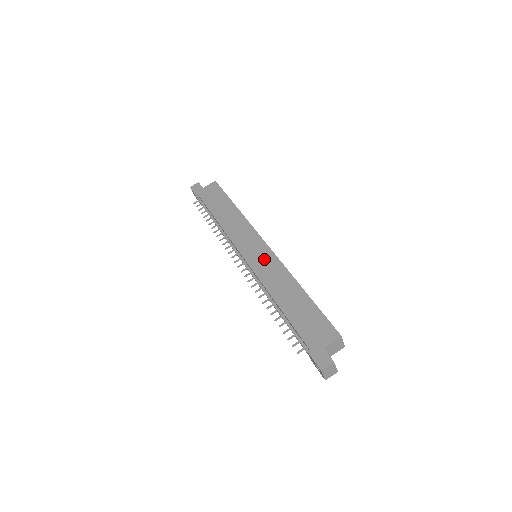
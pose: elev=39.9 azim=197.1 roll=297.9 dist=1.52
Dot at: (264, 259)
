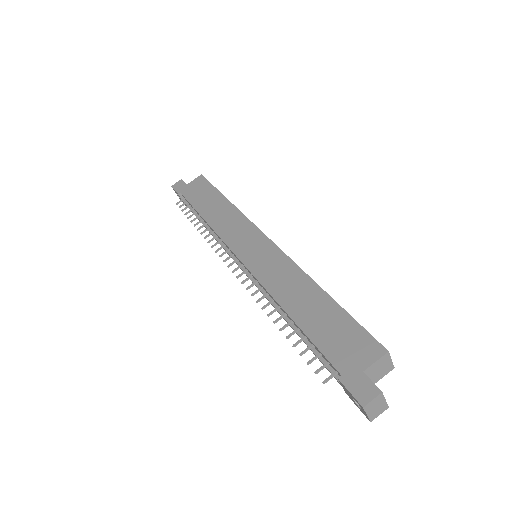
Dot at: (266, 257)
